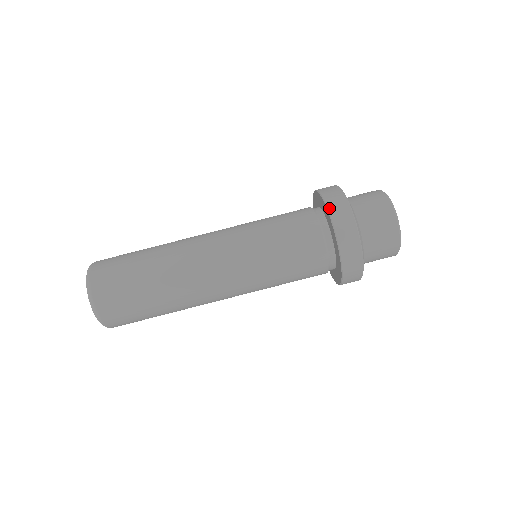
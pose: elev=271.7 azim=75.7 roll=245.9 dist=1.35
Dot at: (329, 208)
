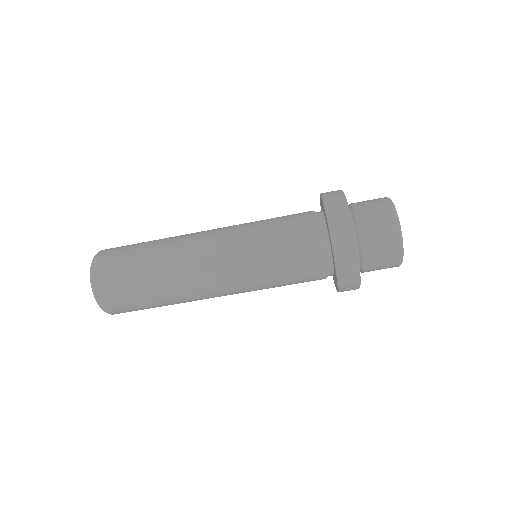
Dot at: (336, 258)
